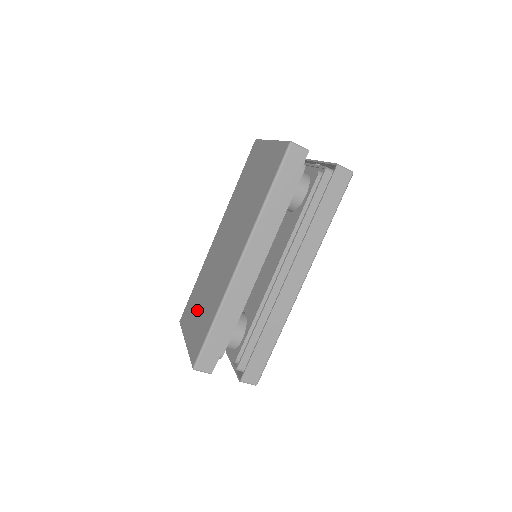
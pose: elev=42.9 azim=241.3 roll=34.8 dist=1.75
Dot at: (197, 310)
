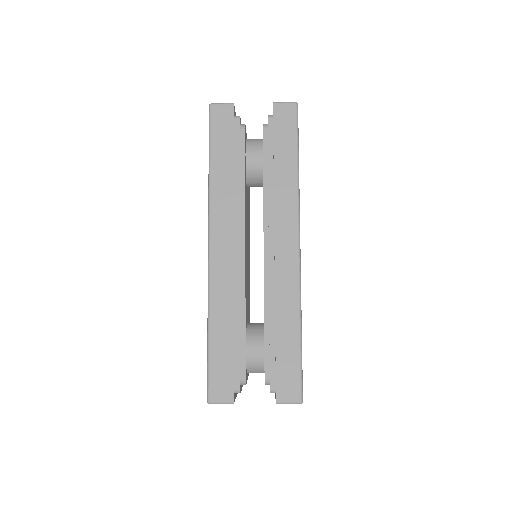
Dot at: occluded
